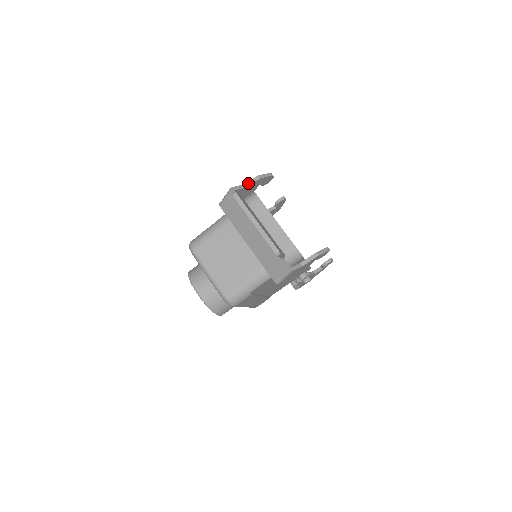
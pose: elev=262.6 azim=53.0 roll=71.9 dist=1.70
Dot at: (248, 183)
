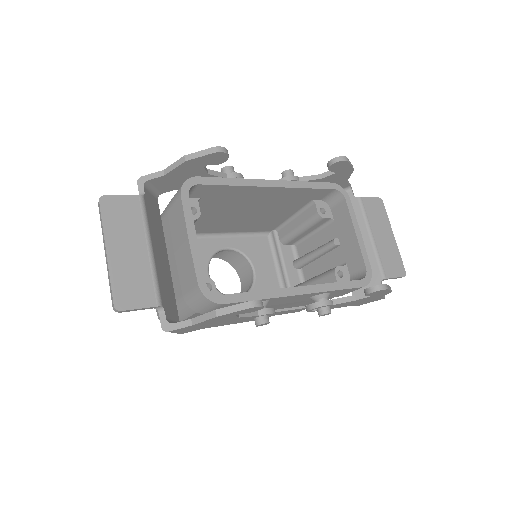
Dot at: (170, 168)
